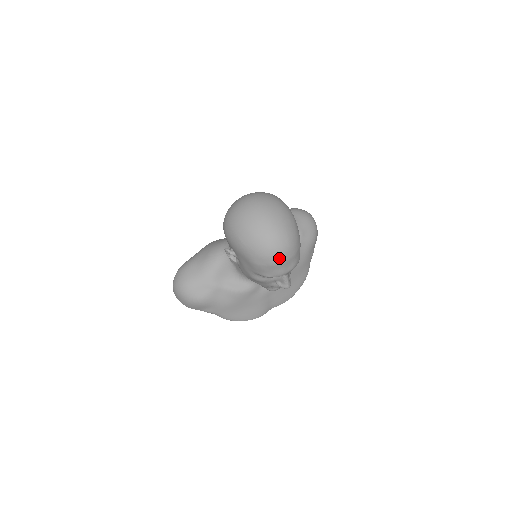
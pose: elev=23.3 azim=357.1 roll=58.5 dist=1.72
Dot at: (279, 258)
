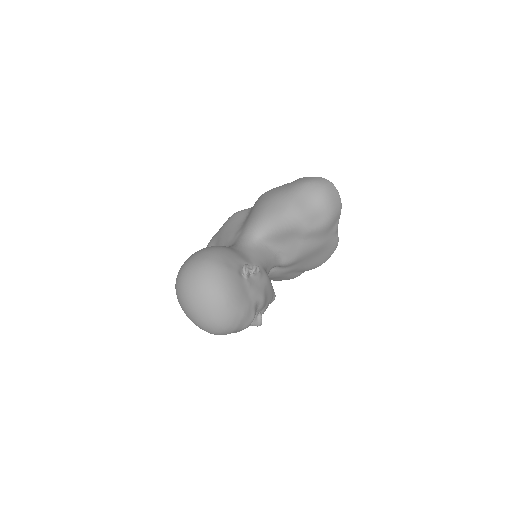
Dot at: occluded
